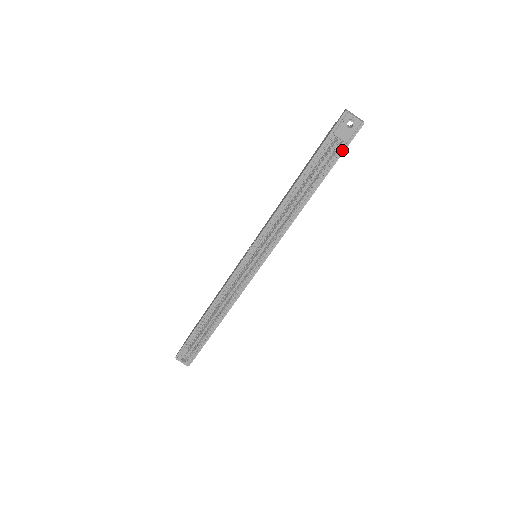
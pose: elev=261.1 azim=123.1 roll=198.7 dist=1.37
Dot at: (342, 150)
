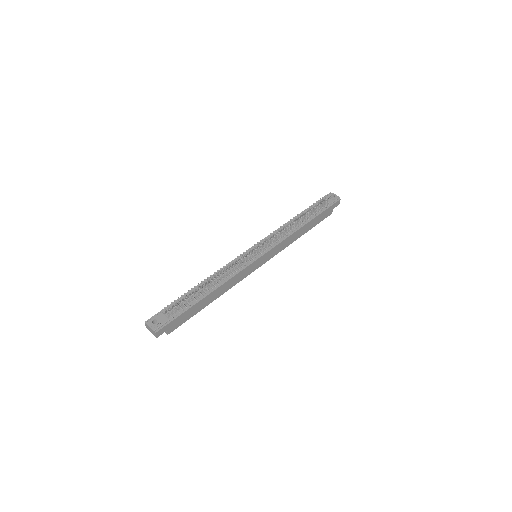
Dot at: (327, 207)
